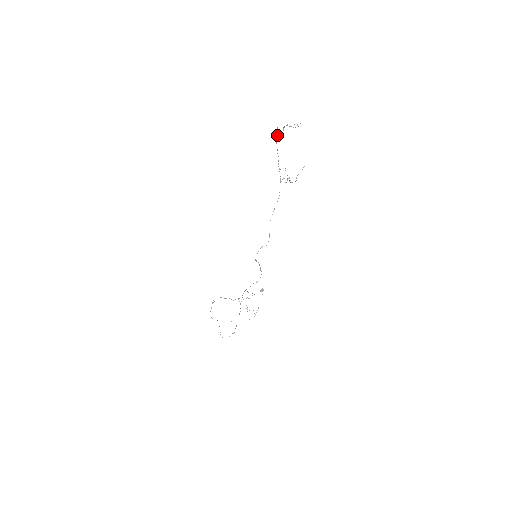
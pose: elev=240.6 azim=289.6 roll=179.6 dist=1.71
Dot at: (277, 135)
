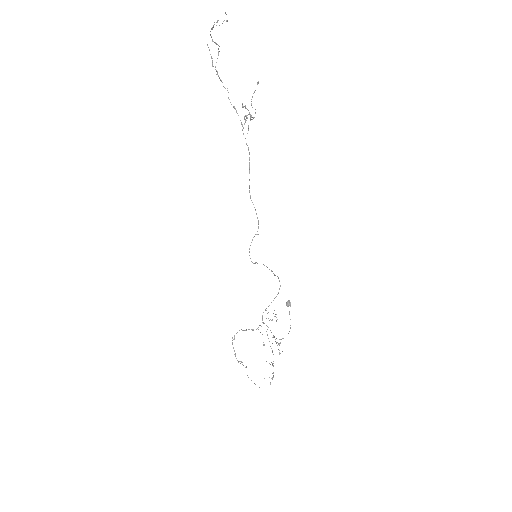
Dot at: occluded
